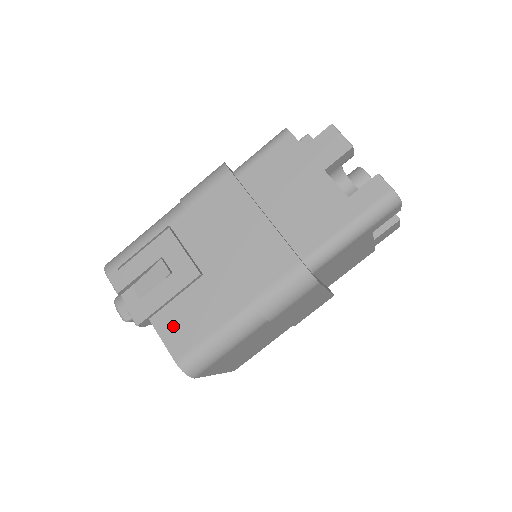
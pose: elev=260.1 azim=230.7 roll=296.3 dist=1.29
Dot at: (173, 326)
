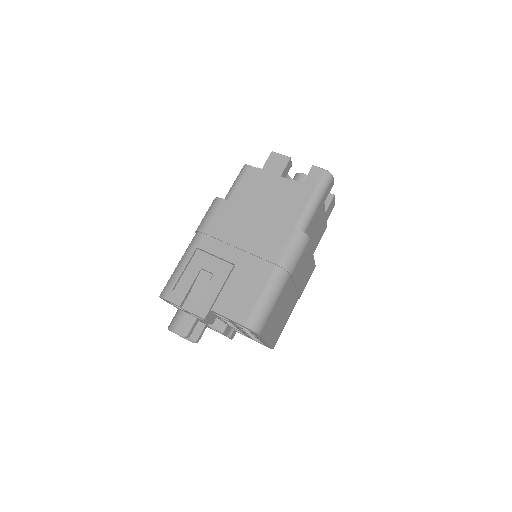
Dot at: (231, 305)
